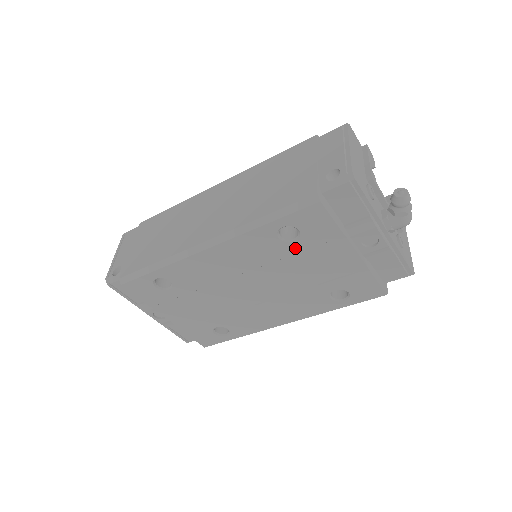
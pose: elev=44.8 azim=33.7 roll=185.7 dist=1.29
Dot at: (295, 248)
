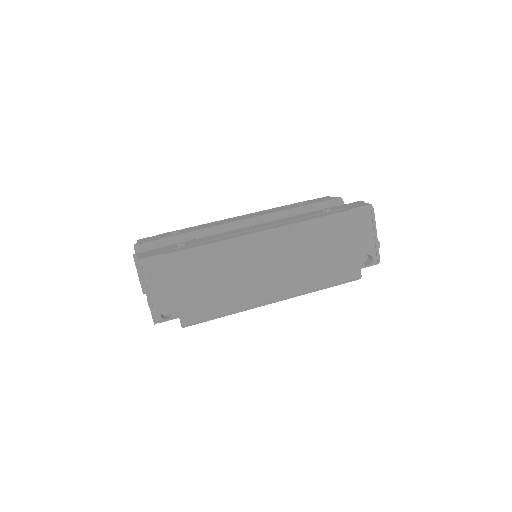
Dot at: occluded
